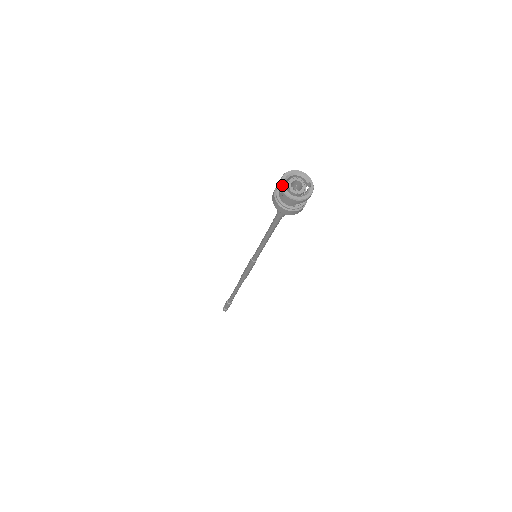
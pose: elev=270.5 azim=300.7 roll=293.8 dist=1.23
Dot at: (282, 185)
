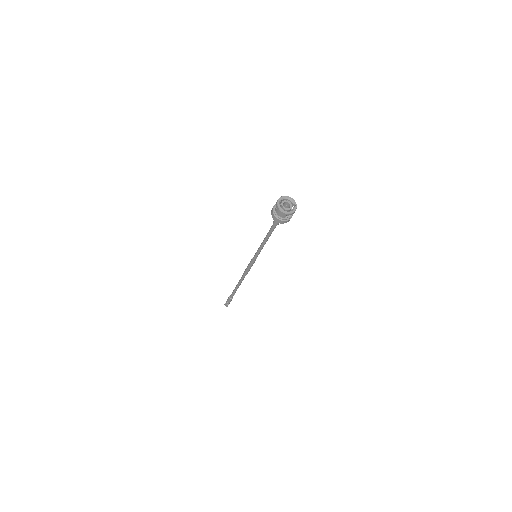
Dot at: (278, 204)
